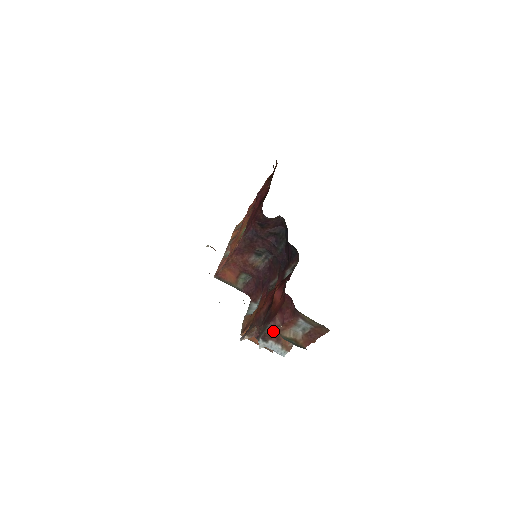
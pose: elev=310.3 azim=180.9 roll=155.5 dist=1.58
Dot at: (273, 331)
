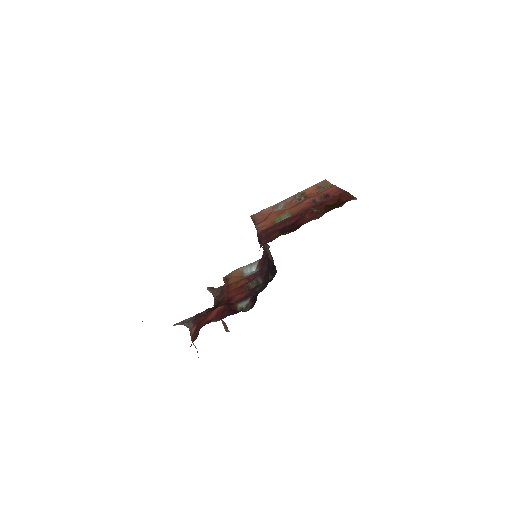
Dot at: (189, 329)
